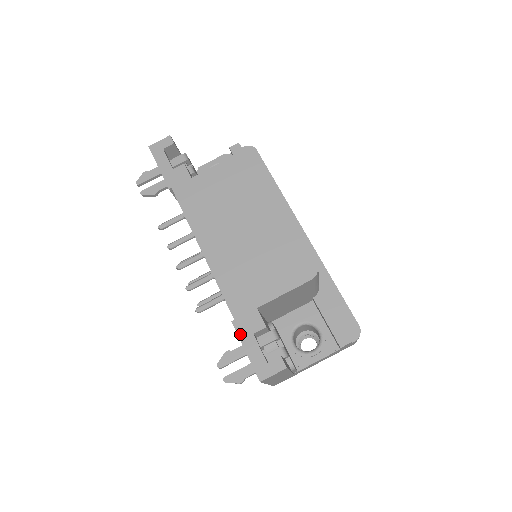
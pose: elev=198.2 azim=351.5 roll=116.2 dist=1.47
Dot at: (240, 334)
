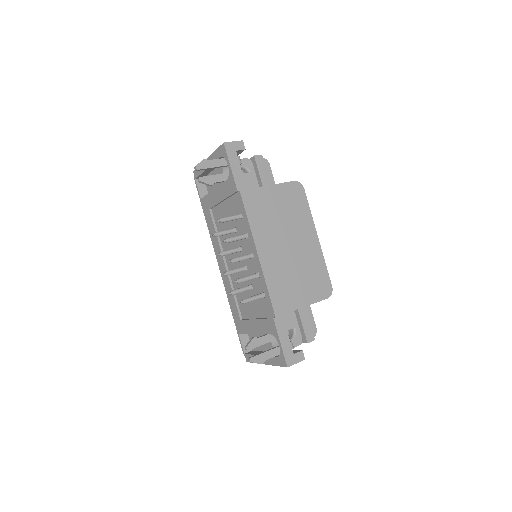
Dot at: (278, 329)
